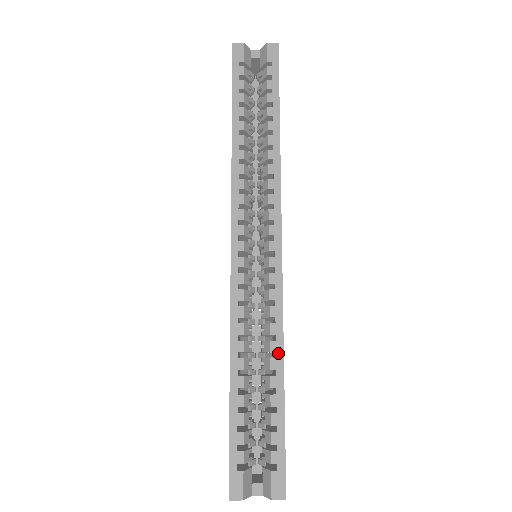
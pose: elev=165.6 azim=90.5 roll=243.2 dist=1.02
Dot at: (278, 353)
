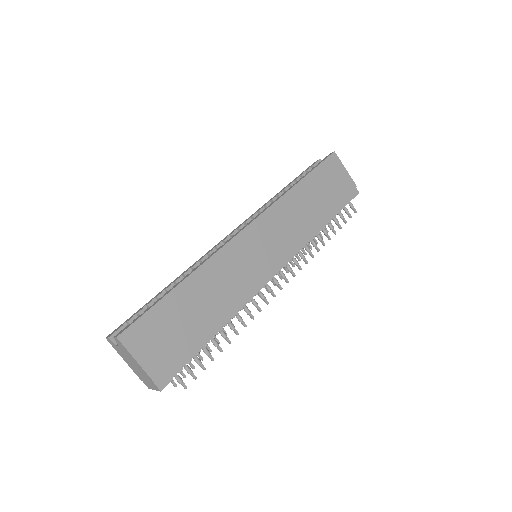
Dot at: (193, 271)
